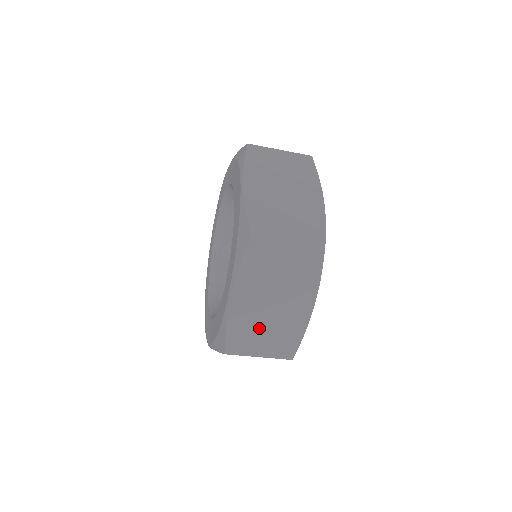
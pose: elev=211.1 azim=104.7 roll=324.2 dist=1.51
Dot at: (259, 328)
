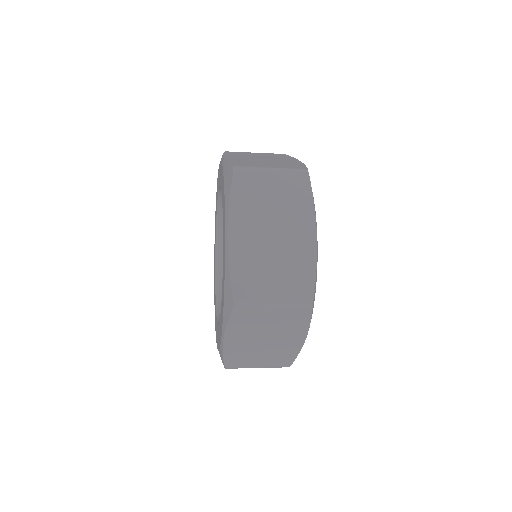
Dot at: (265, 267)
